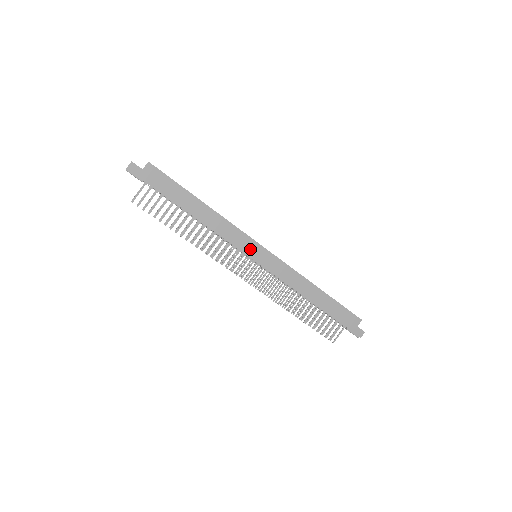
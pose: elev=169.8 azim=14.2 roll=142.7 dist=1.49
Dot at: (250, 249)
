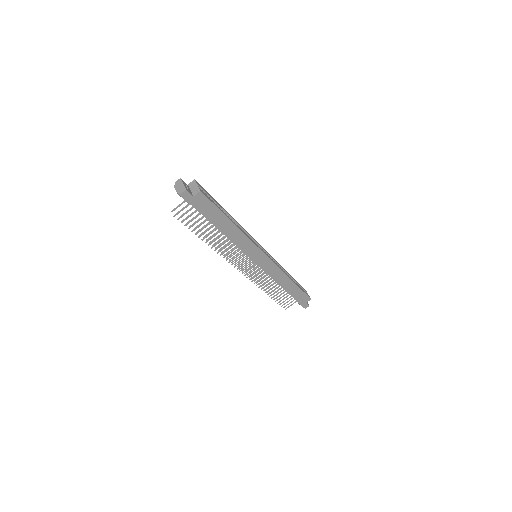
Dot at: (255, 256)
